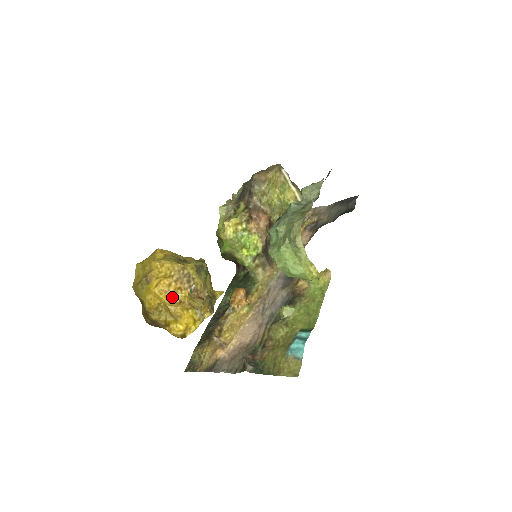
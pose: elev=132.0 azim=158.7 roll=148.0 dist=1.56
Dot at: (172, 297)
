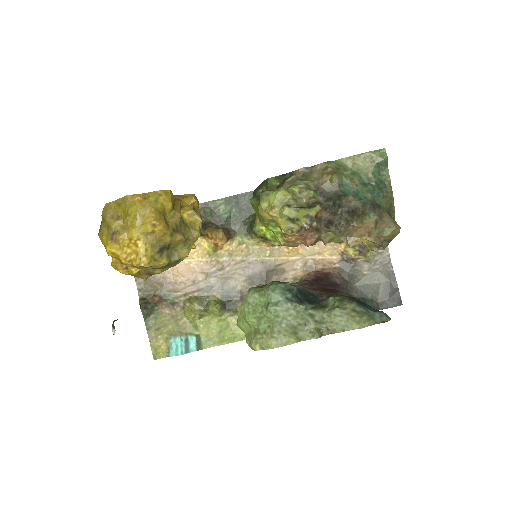
Dot at: occluded
